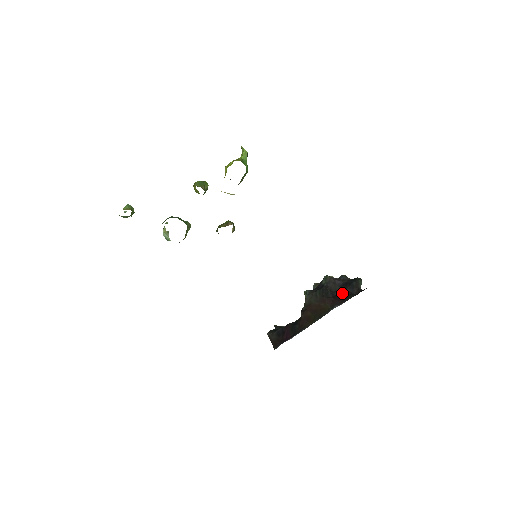
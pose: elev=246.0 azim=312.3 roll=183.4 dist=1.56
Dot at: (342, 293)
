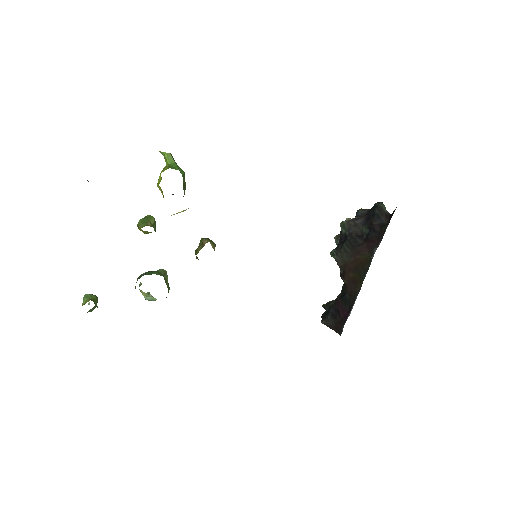
Dot at: (371, 231)
